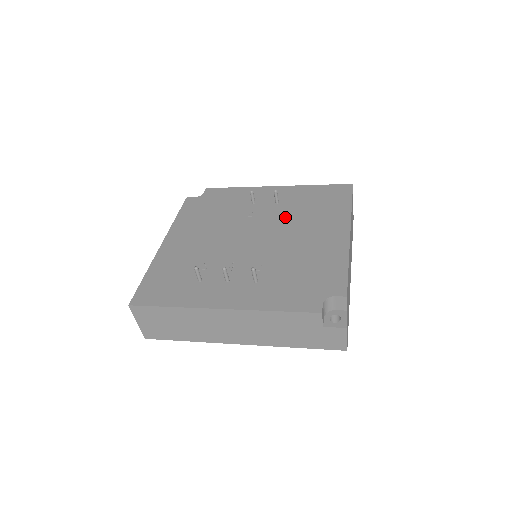
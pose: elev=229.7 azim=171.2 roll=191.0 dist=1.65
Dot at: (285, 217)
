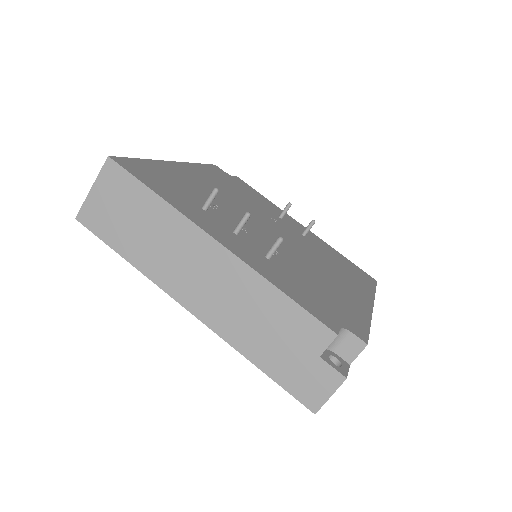
Dot at: (310, 247)
